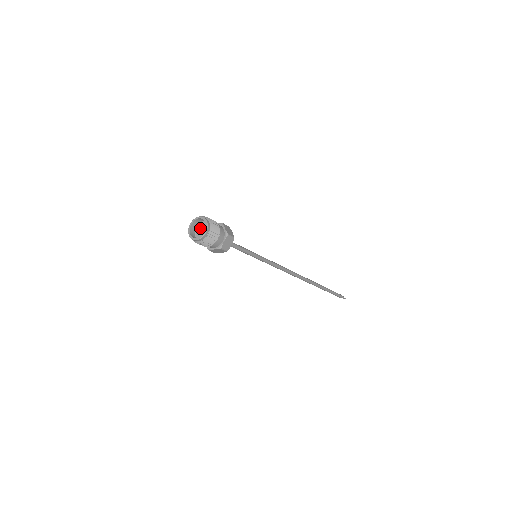
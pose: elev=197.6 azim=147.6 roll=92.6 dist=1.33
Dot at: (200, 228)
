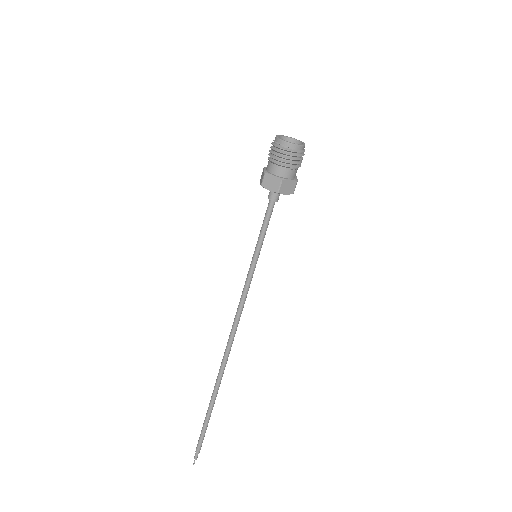
Dot at: occluded
